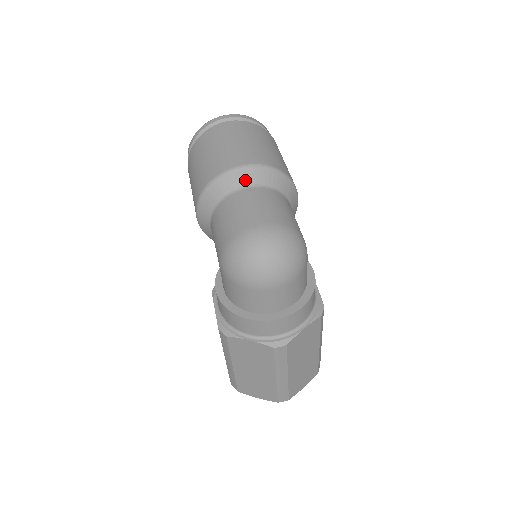
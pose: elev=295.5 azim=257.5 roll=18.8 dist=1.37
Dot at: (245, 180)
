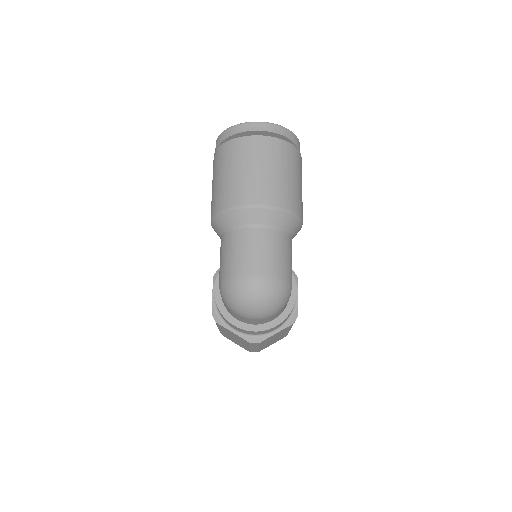
Dot at: (256, 219)
